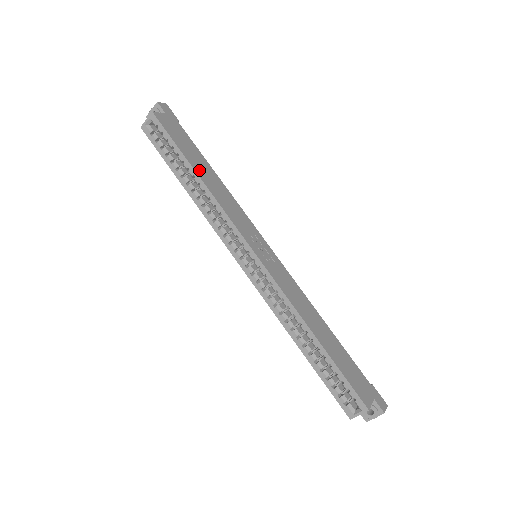
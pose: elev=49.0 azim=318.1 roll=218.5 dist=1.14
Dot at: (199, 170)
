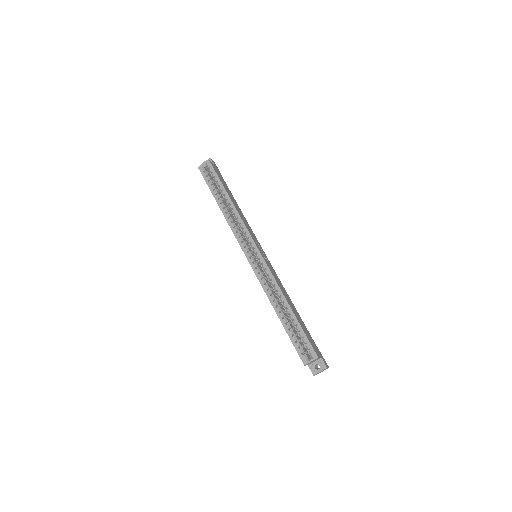
Dot at: (231, 197)
